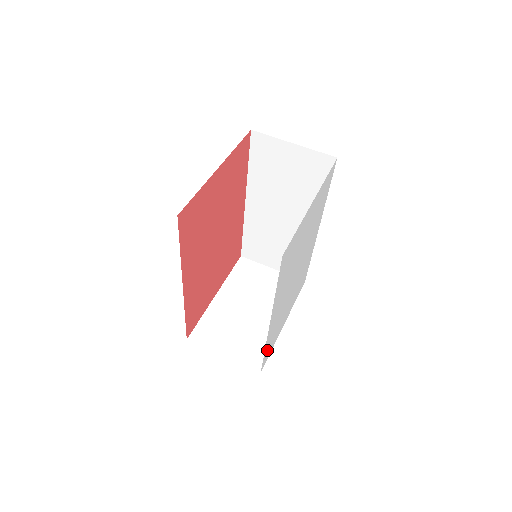
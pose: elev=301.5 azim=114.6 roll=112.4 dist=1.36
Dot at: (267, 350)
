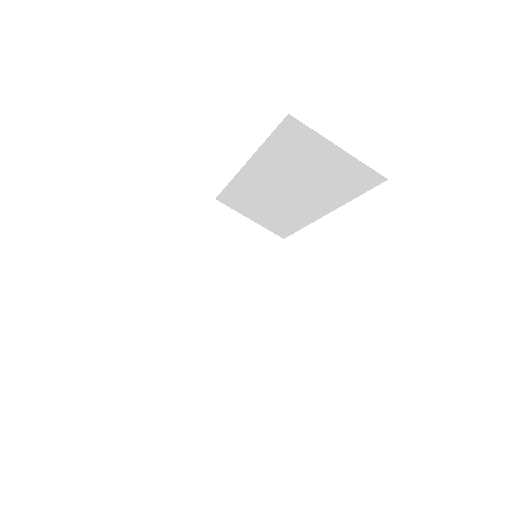
Dot at: occluded
